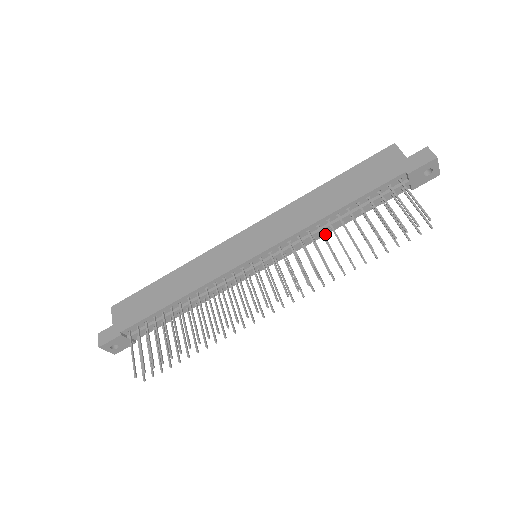
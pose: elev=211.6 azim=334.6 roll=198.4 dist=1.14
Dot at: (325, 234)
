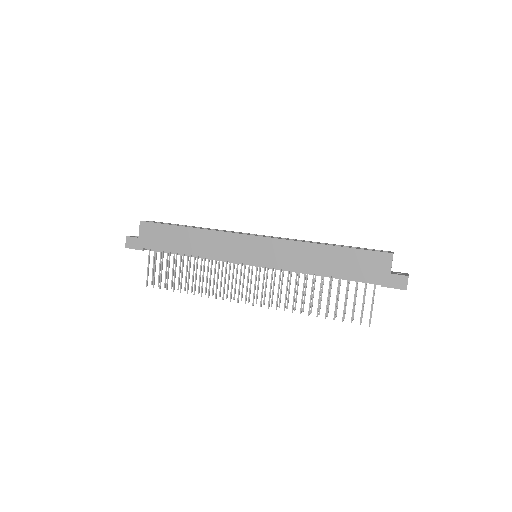
Dot at: occluded
